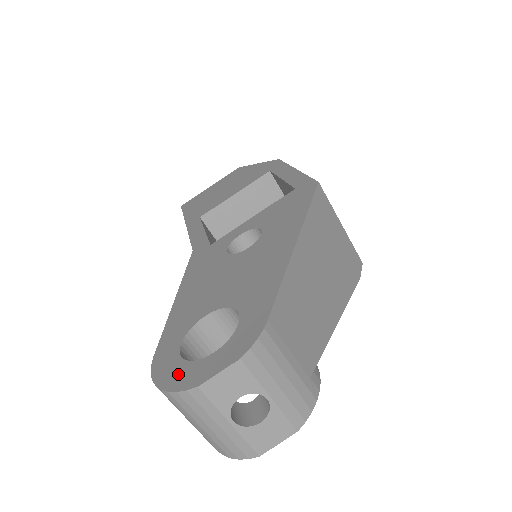
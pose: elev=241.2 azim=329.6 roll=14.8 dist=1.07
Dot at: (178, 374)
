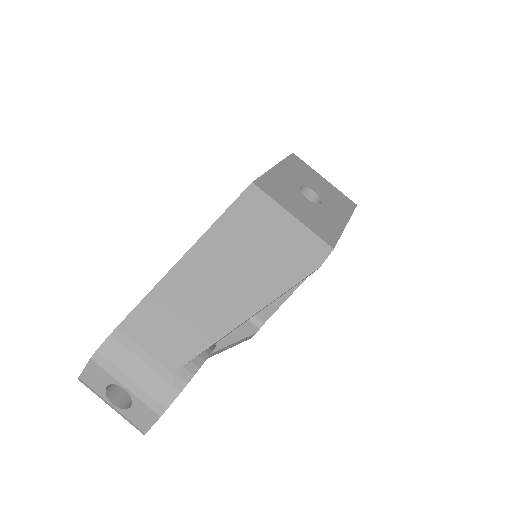
Dot at: occluded
